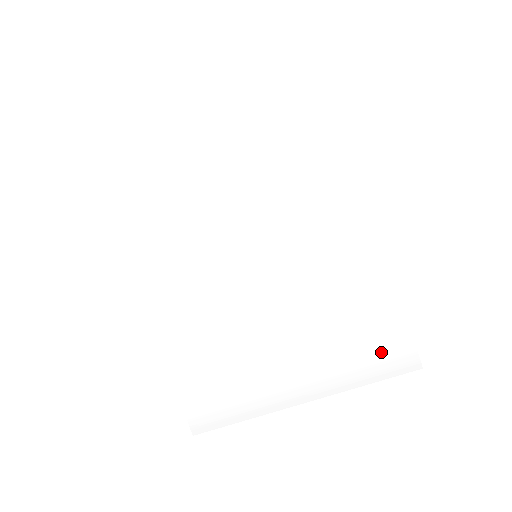
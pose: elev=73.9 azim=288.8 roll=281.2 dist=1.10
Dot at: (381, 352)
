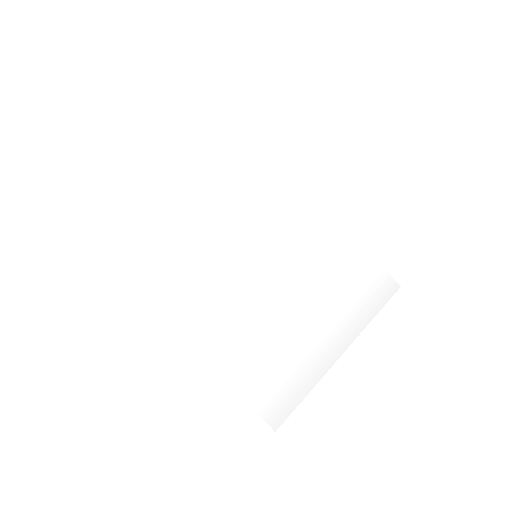
Dot at: (371, 288)
